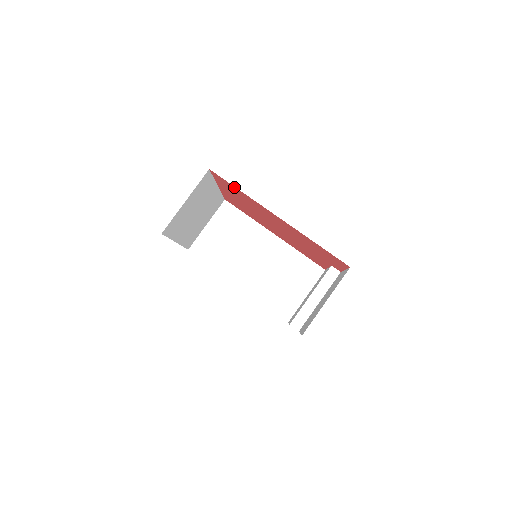
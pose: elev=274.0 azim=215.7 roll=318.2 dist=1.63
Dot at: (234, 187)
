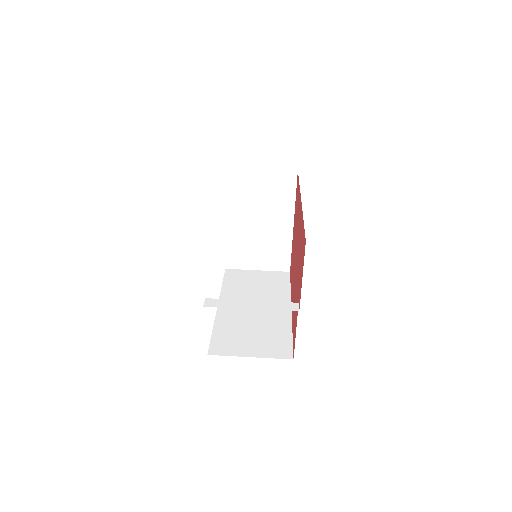
Dot at: occluded
